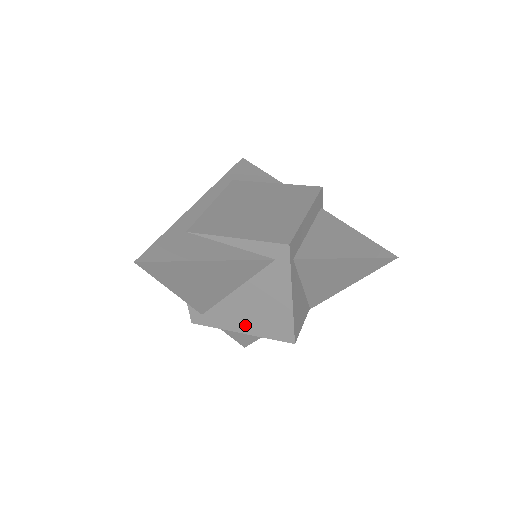
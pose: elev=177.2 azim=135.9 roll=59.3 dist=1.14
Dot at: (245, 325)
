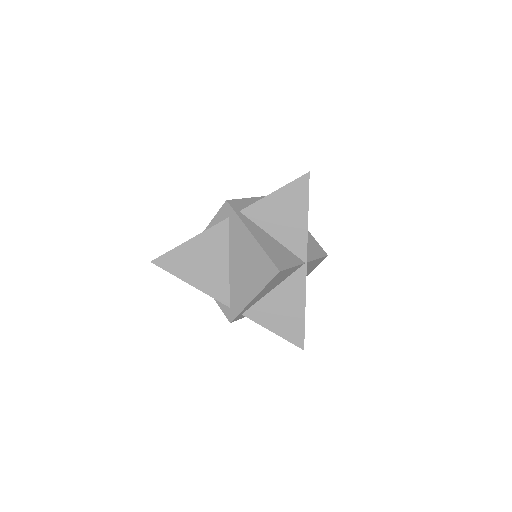
Dot at: (251, 288)
